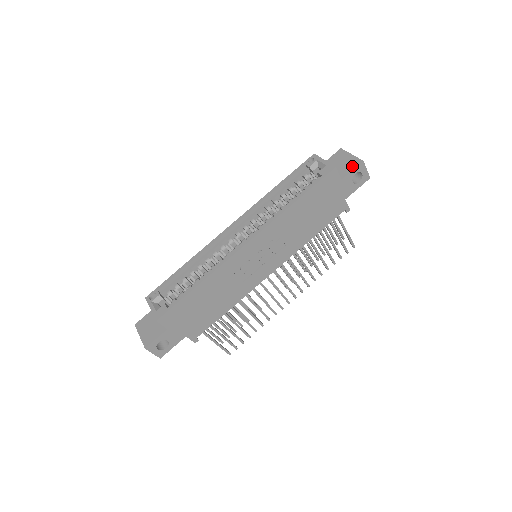
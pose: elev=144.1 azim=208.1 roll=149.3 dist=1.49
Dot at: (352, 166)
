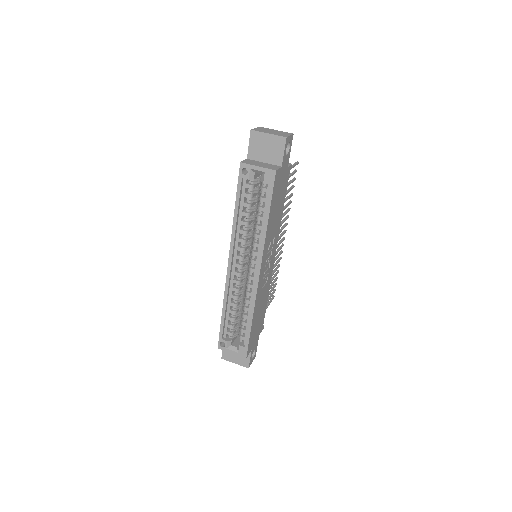
Dot at: (280, 148)
